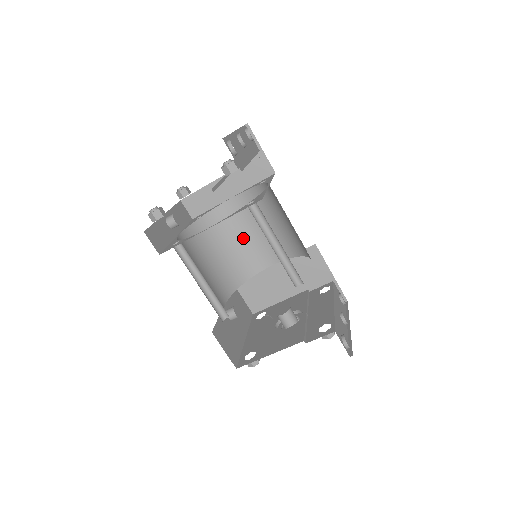
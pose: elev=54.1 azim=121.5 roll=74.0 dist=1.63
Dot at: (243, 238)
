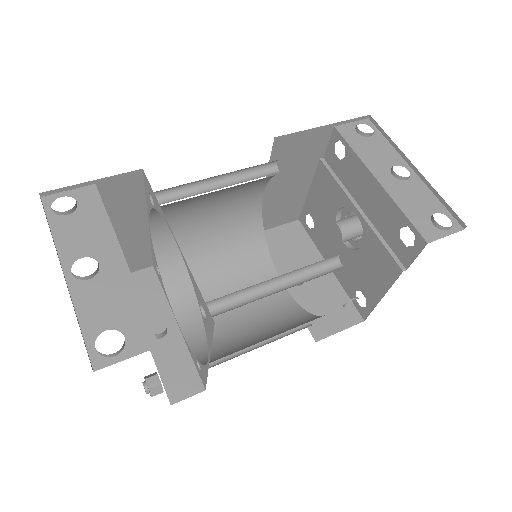
Dot at: (210, 222)
